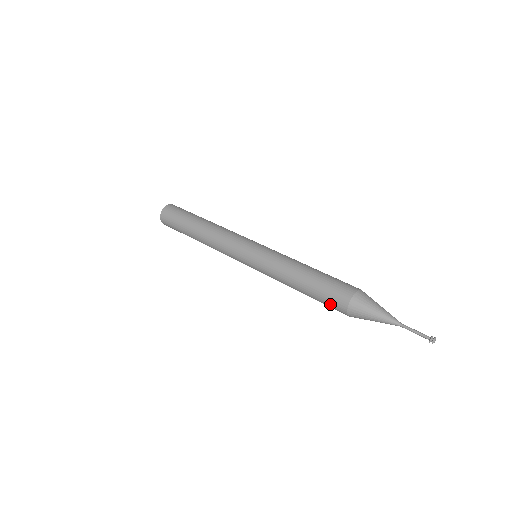
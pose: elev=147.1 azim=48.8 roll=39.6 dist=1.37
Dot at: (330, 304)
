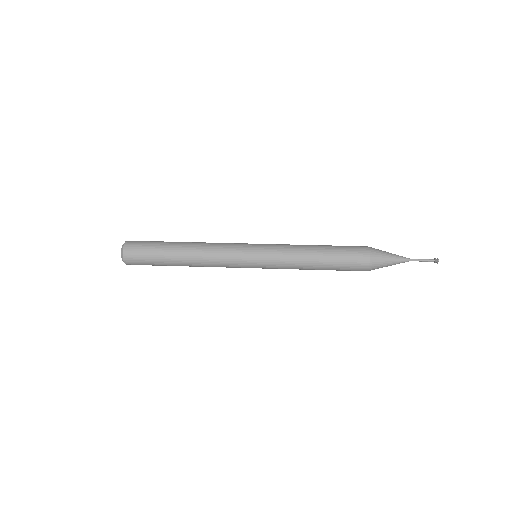
Dot at: (352, 261)
